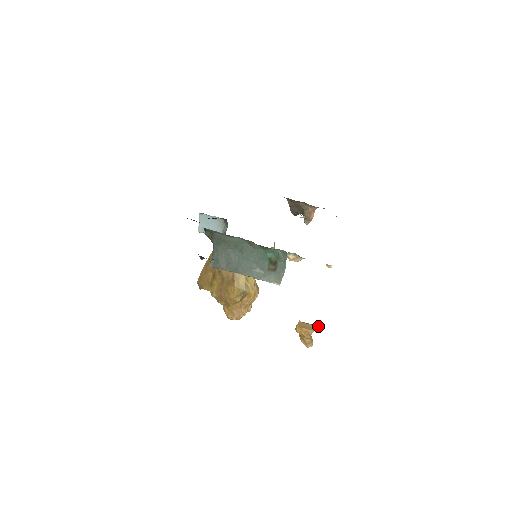
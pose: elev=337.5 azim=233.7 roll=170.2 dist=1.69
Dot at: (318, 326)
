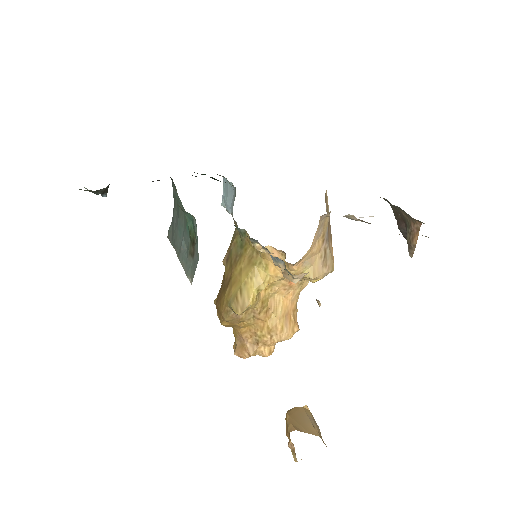
Dot at: (314, 429)
